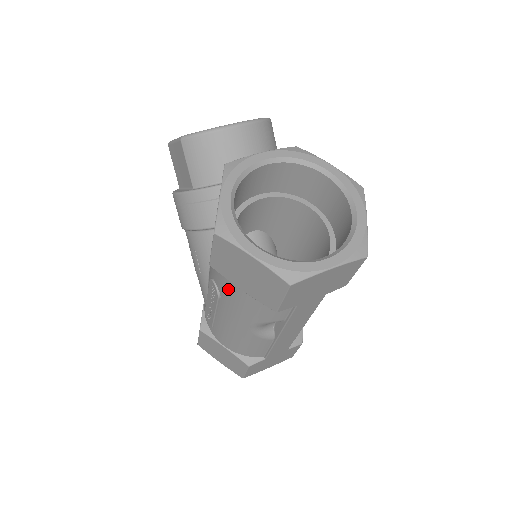
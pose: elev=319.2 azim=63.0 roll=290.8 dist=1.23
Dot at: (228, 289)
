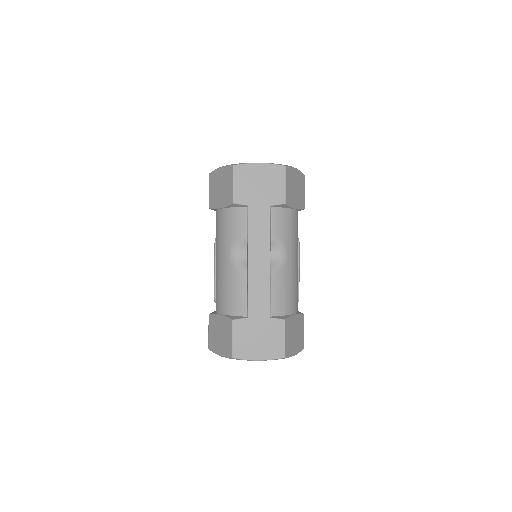
Dot at: (217, 223)
